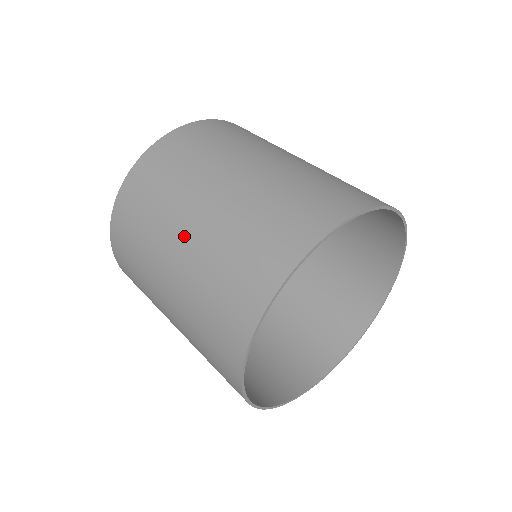
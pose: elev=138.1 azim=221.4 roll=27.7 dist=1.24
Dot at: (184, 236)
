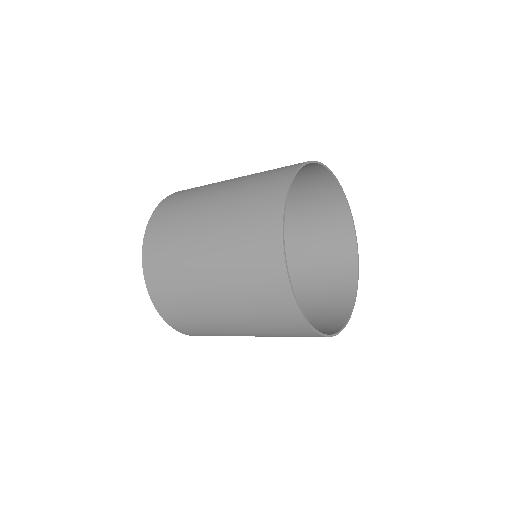
Dot at: (207, 226)
